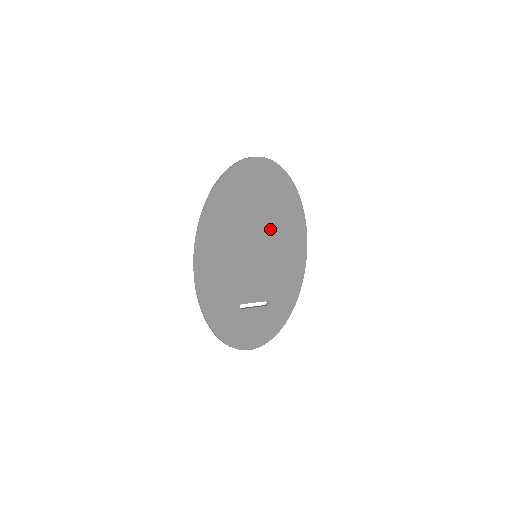
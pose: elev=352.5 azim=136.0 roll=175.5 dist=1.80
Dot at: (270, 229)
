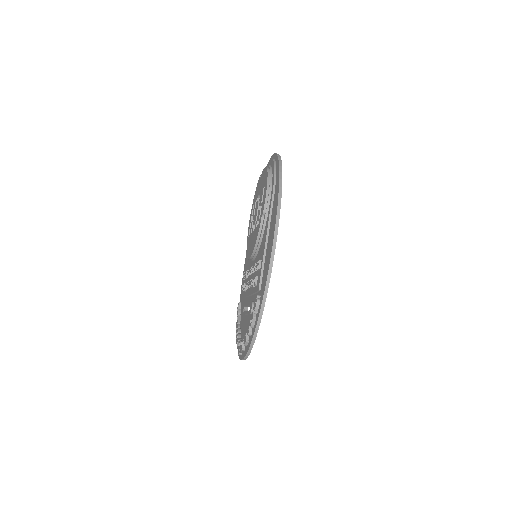
Dot at: occluded
